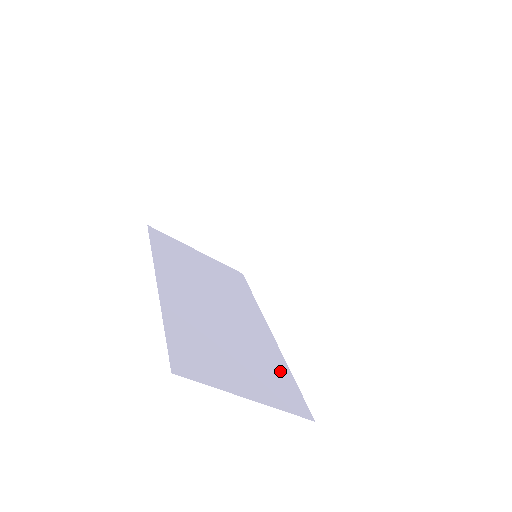
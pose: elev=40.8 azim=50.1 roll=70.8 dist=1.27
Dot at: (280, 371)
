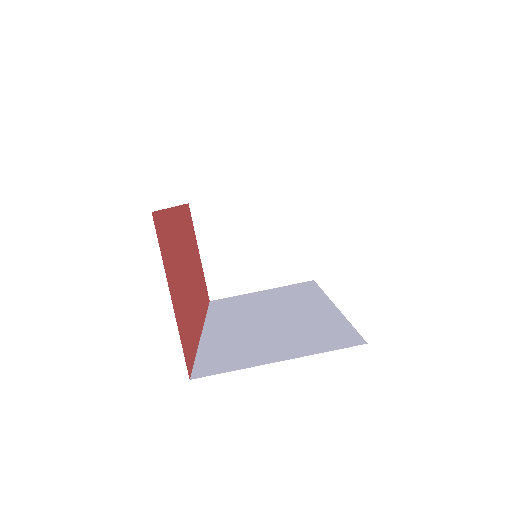
Dot at: (332, 326)
